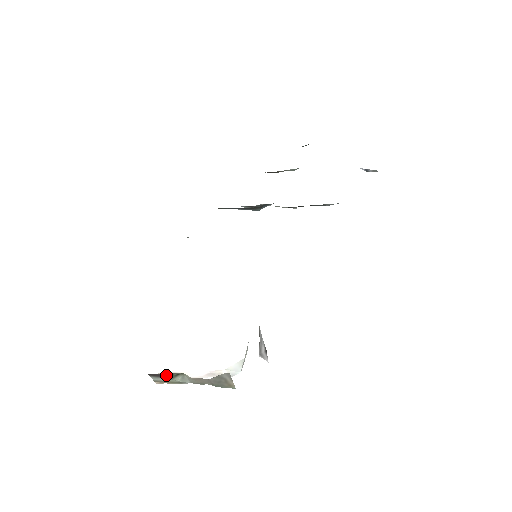
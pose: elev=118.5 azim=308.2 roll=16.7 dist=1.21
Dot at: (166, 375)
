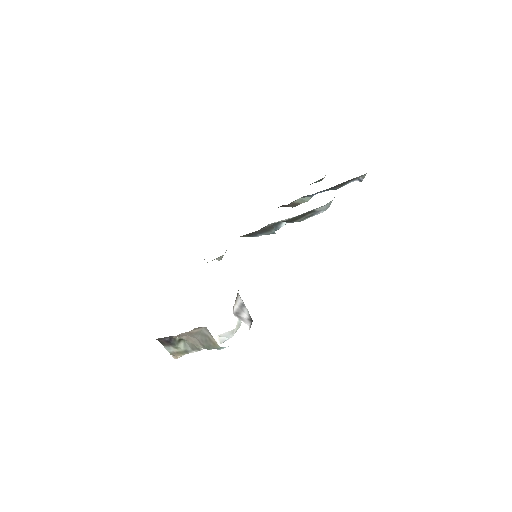
Dot at: (170, 340)
